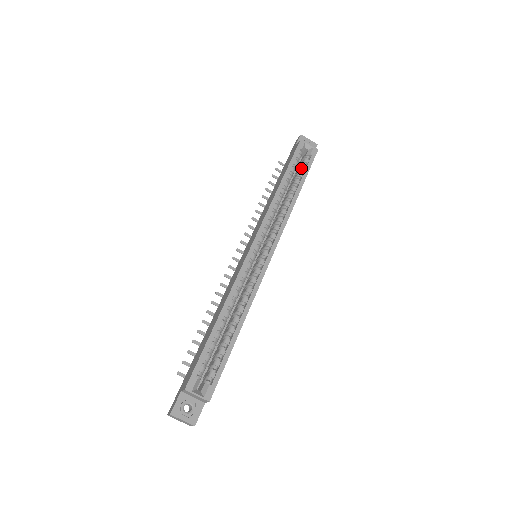
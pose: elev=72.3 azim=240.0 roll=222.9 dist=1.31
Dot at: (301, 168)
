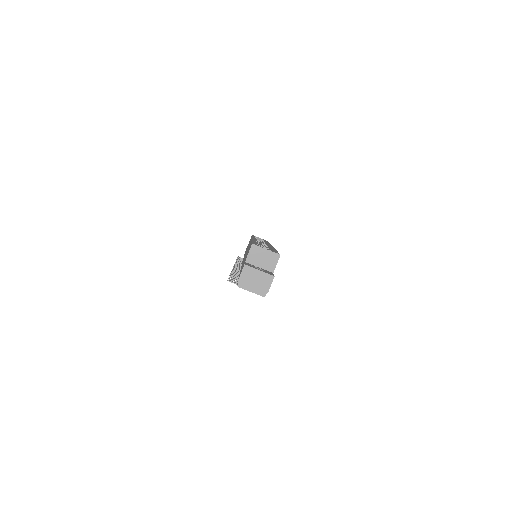
Dot at: (261, 241)
